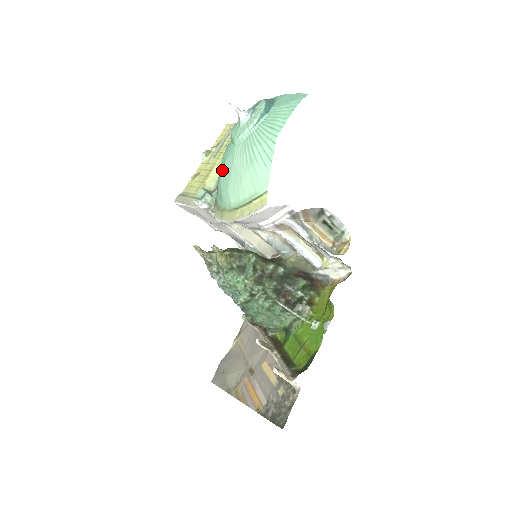
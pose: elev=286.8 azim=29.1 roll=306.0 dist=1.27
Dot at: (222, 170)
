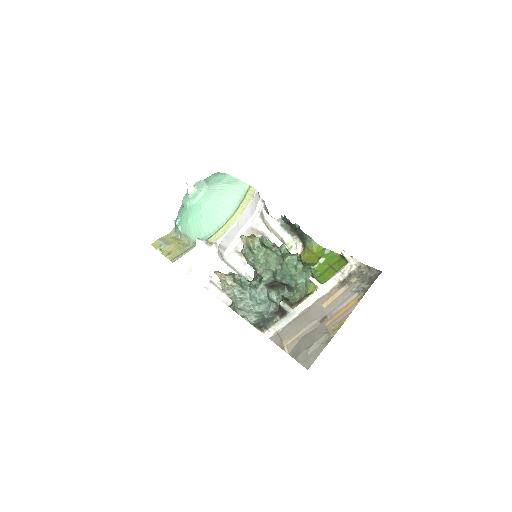
Dot at: (202, 215)
